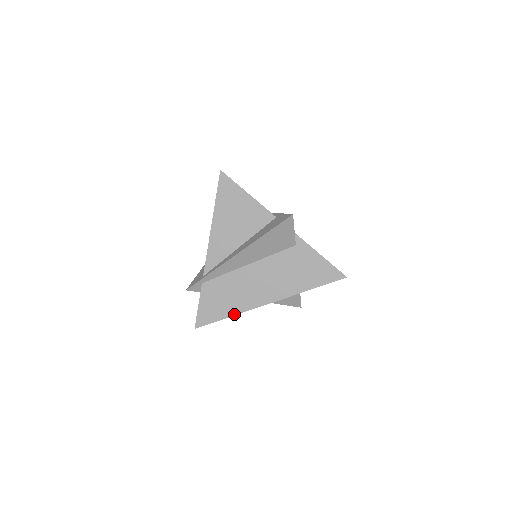
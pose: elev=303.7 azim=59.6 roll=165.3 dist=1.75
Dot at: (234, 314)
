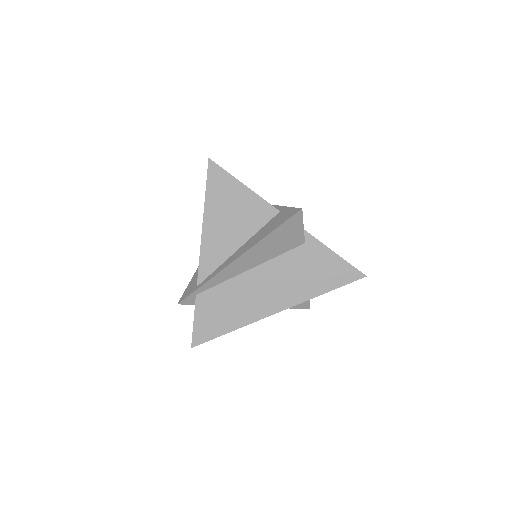
Dot at: (237, 328)
